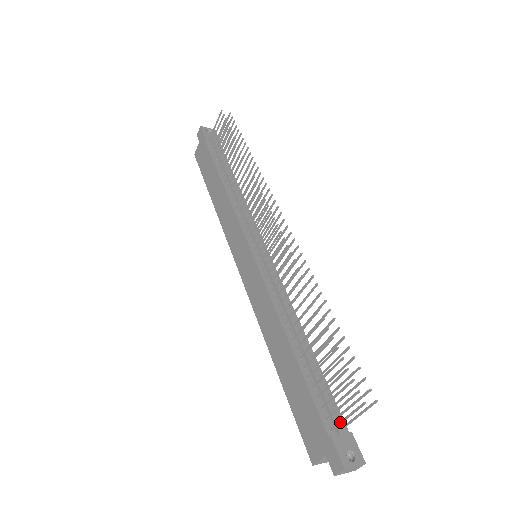
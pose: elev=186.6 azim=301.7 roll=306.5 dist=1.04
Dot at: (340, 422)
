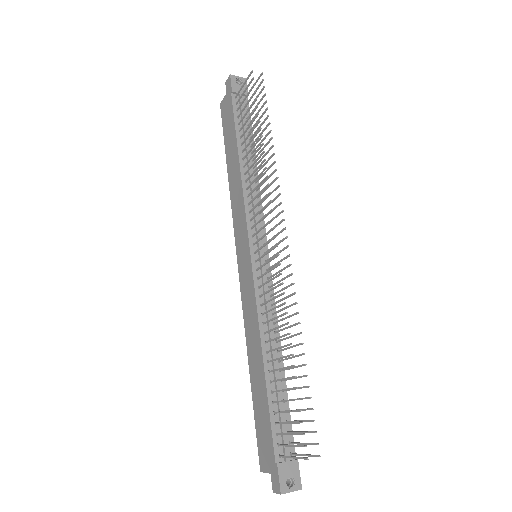
Dot at: (287, 457)
